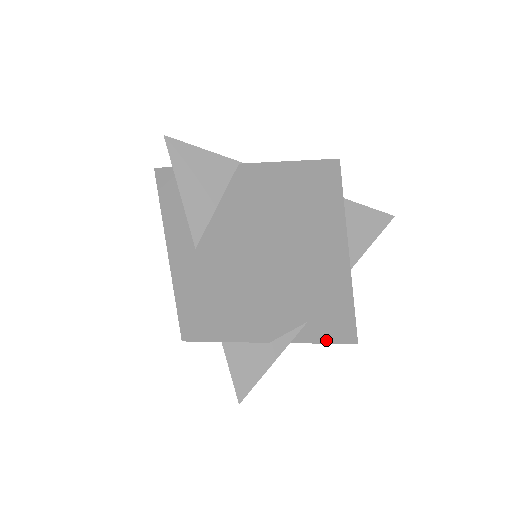
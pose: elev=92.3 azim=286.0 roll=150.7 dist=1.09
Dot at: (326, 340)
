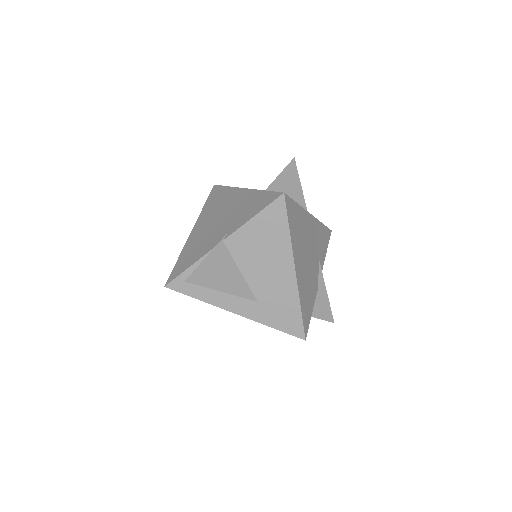
Dot at: (326, 251)
